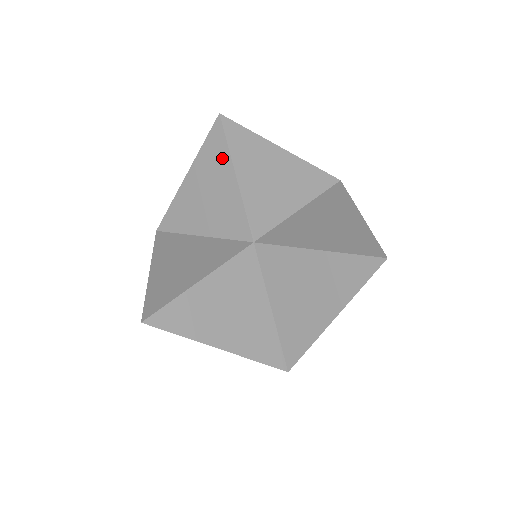
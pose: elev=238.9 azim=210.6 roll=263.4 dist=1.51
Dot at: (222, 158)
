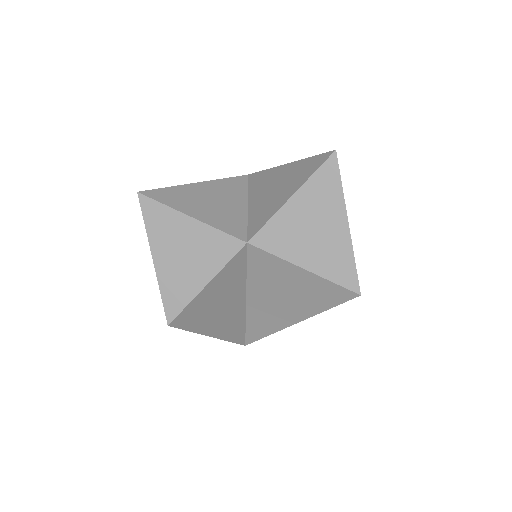
Dot at: (168, 217)
